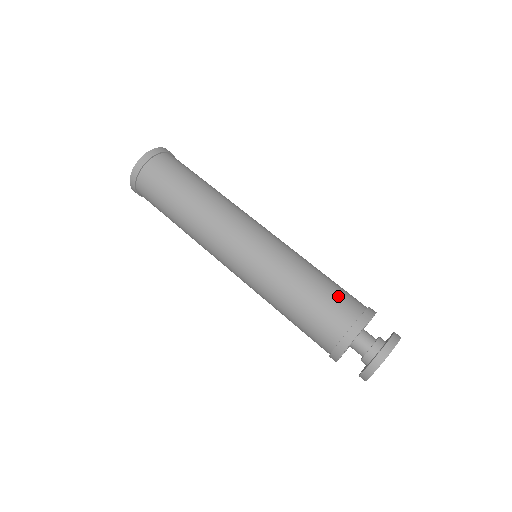
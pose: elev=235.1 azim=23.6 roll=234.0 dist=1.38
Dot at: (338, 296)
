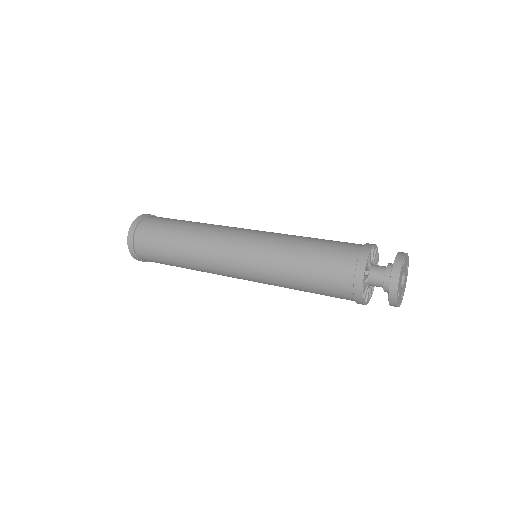
Dot at: (339, 241)
